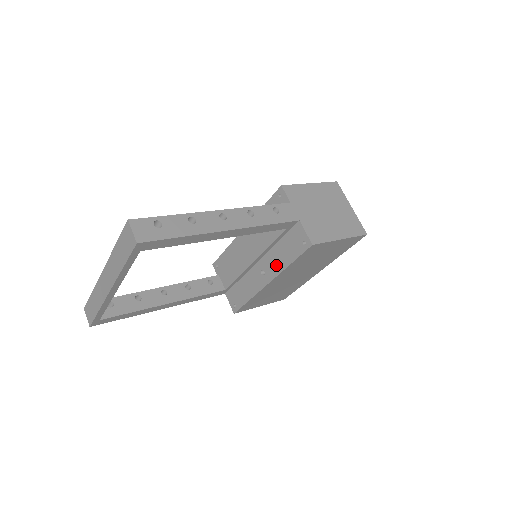
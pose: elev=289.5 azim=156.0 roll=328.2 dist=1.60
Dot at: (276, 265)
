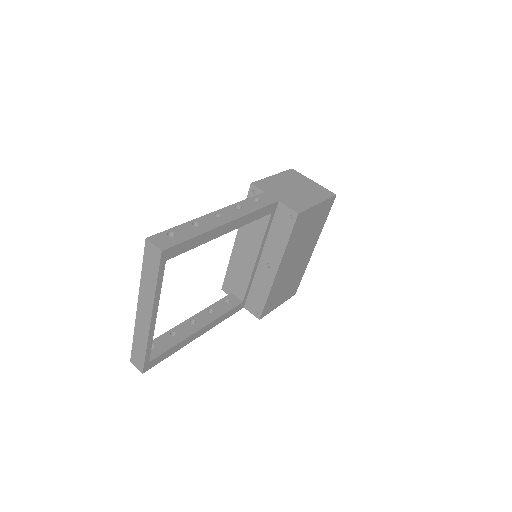
Dot at: (276, 251)
